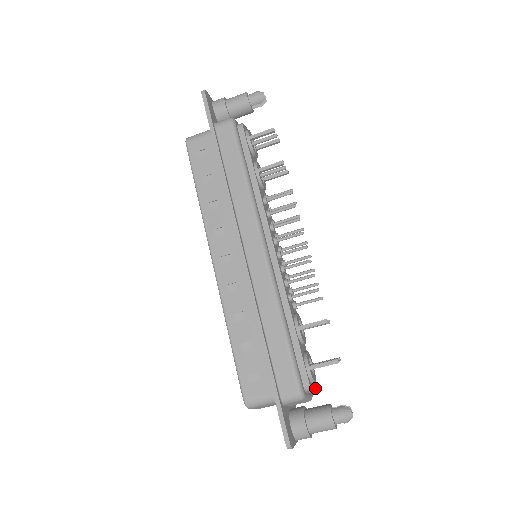
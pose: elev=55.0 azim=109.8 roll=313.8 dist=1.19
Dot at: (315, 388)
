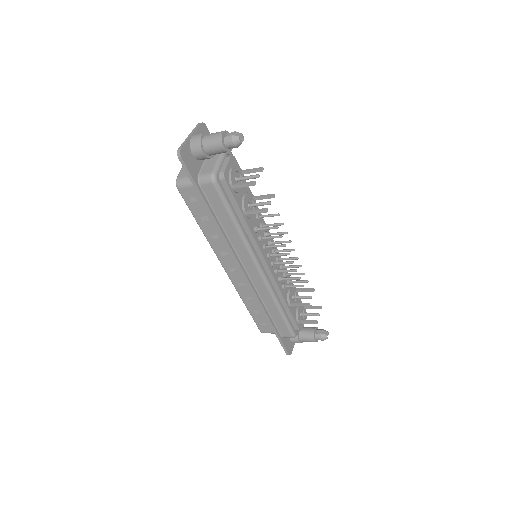
Dot at: (306, 317)
